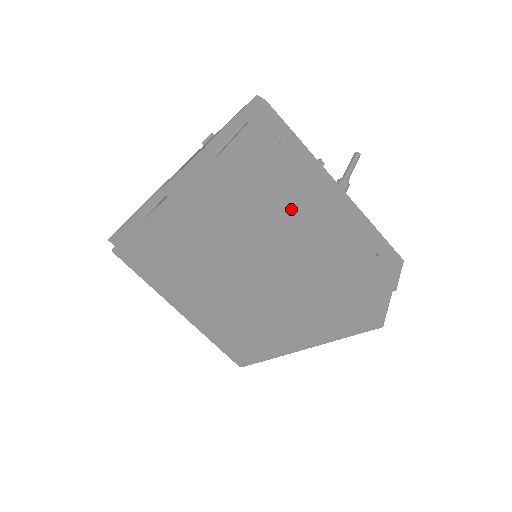
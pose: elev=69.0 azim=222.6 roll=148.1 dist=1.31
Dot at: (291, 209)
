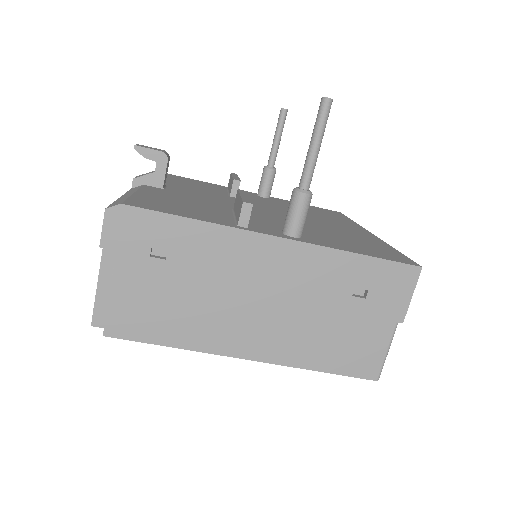
Dot at: (211, 334)
